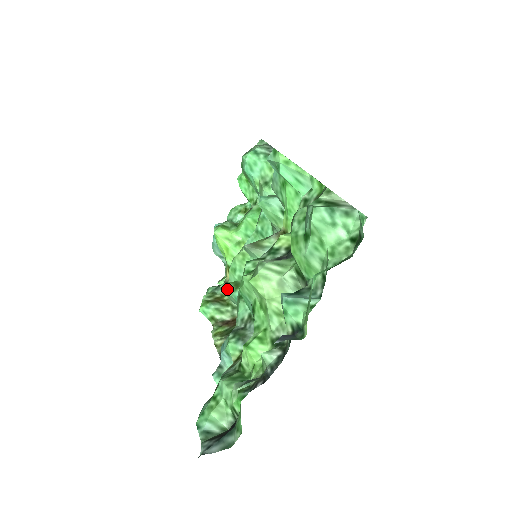
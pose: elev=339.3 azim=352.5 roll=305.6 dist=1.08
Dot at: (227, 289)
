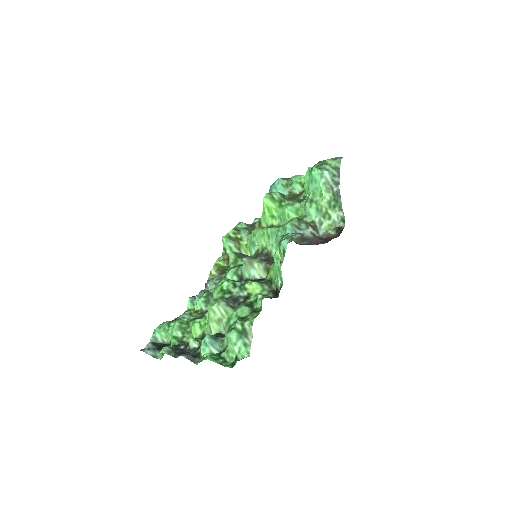
Dot at: (230, 258)
